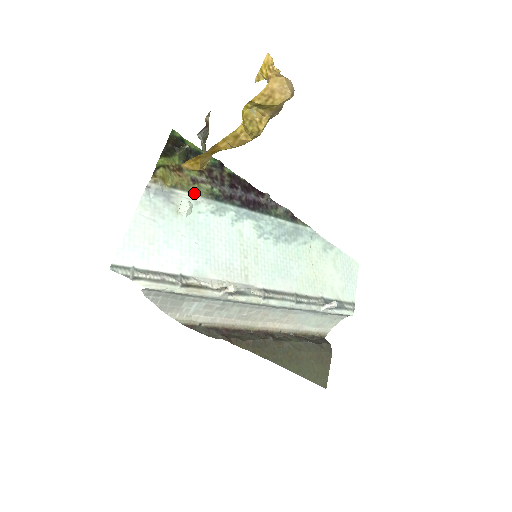
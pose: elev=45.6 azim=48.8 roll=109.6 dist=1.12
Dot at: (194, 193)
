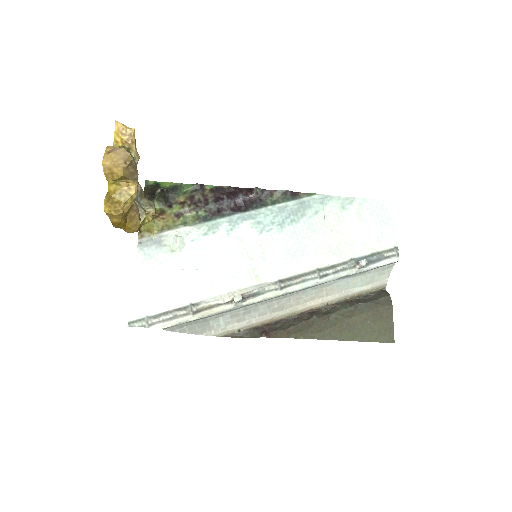
Dot at: (181, 226)
